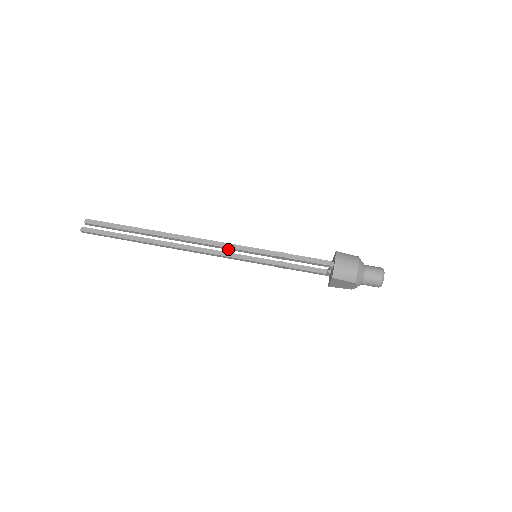
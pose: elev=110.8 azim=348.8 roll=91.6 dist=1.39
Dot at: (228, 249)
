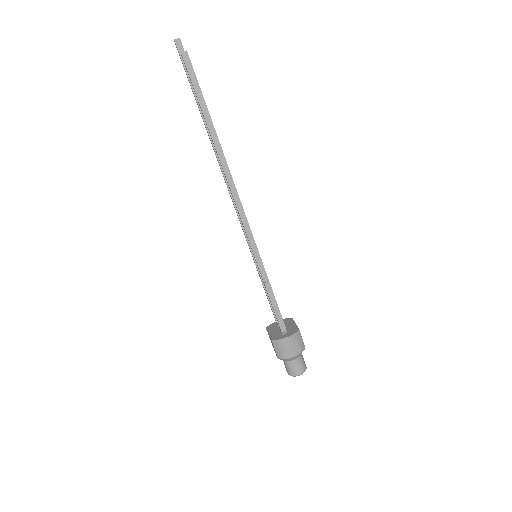
Dot at: (246, 231)
